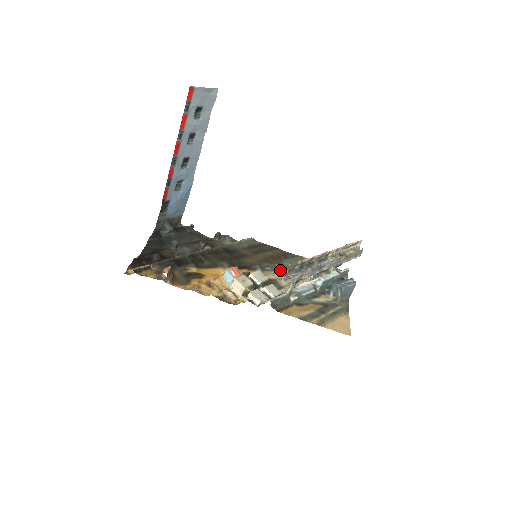
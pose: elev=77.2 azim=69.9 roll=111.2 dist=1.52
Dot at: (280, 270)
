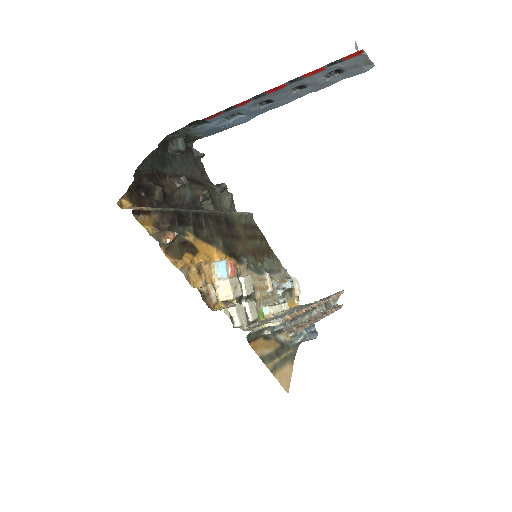
Dot at: (289, 319)
